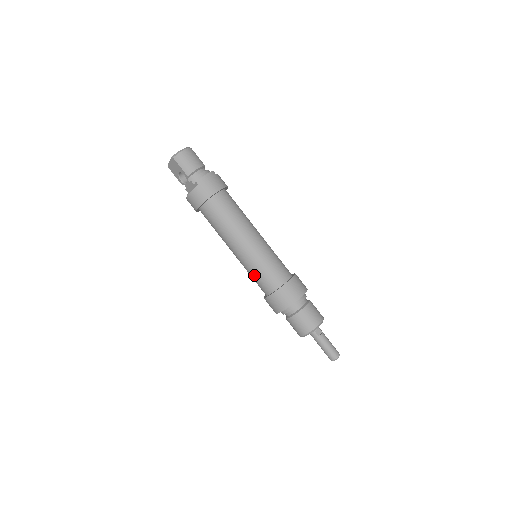
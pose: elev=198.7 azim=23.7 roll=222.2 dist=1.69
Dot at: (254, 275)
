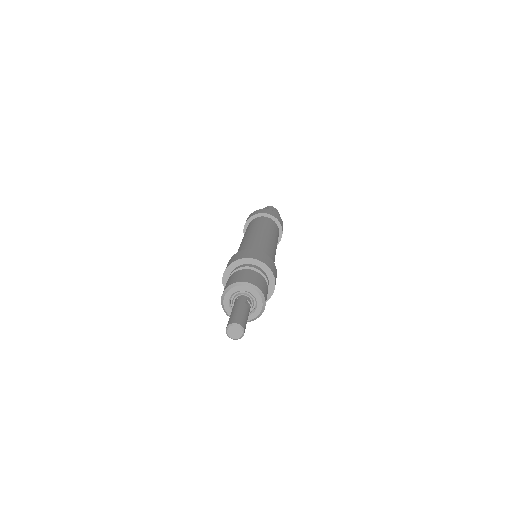
Dot at: (247, 244)
